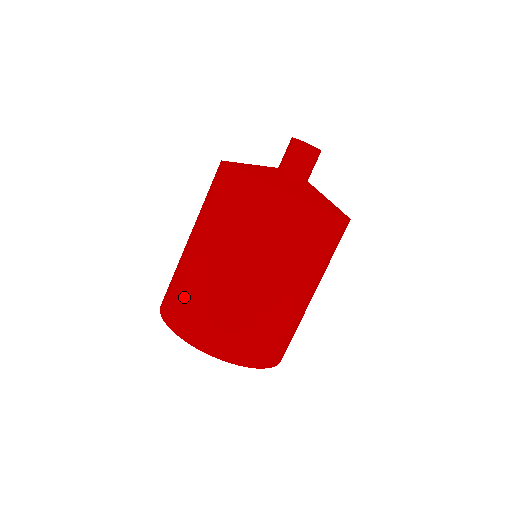
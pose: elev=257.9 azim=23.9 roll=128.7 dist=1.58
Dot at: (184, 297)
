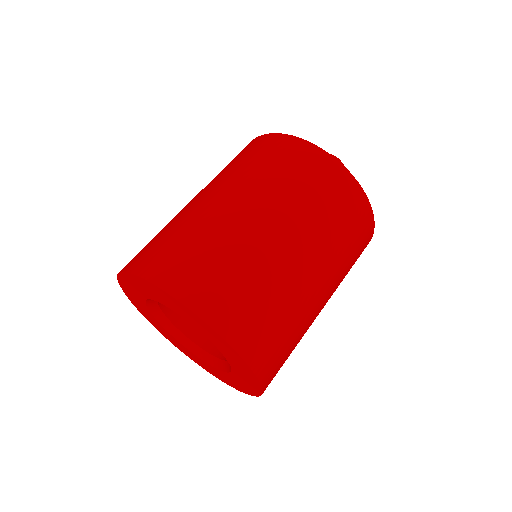
Dot at: occluded
